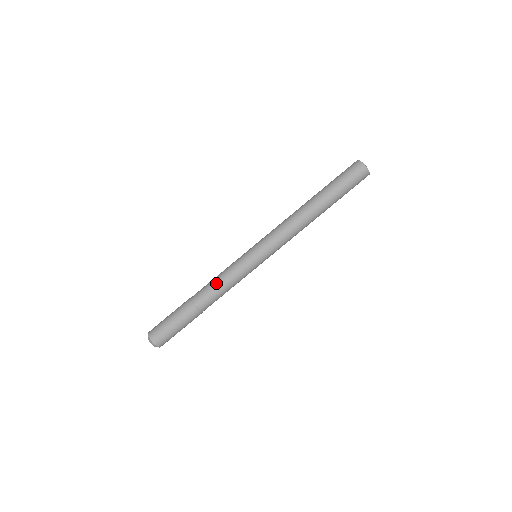
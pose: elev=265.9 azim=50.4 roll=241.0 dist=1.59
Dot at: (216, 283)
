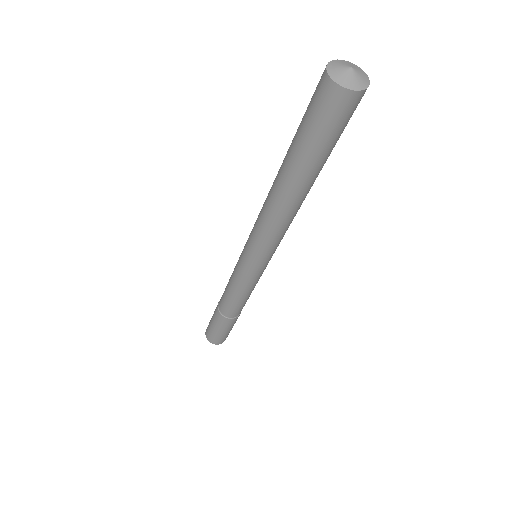
Dot at: (234, 300)
